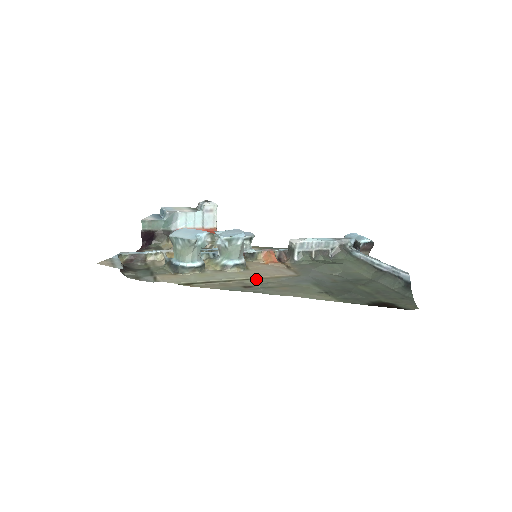
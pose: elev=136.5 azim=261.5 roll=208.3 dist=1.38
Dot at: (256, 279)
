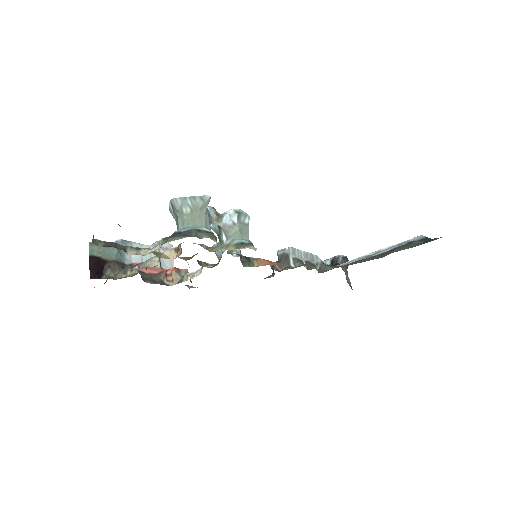
Dot at: occluded
